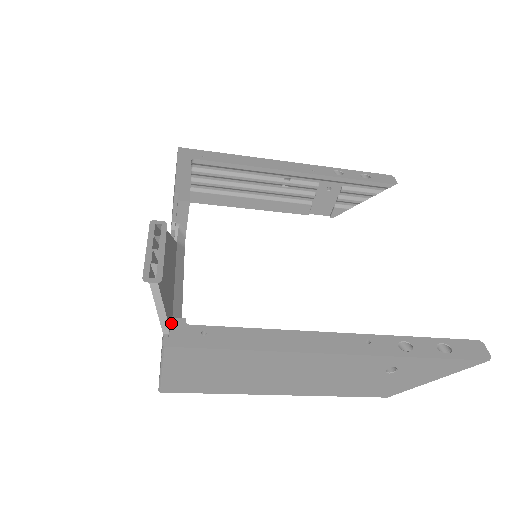
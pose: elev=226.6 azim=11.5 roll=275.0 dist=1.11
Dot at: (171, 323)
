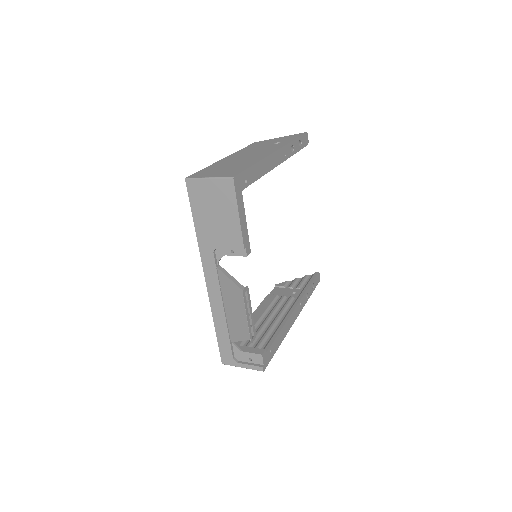
Dot at: (263, 358)
